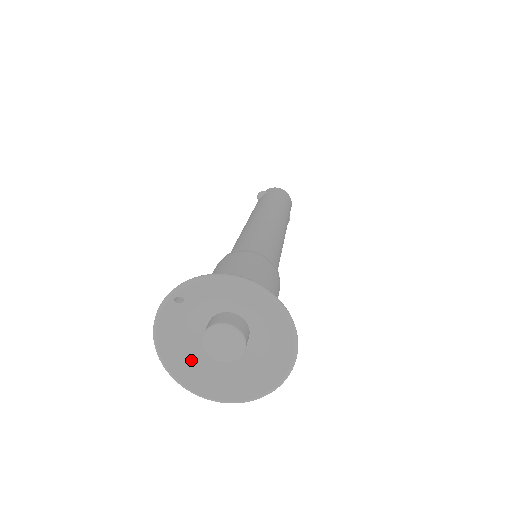
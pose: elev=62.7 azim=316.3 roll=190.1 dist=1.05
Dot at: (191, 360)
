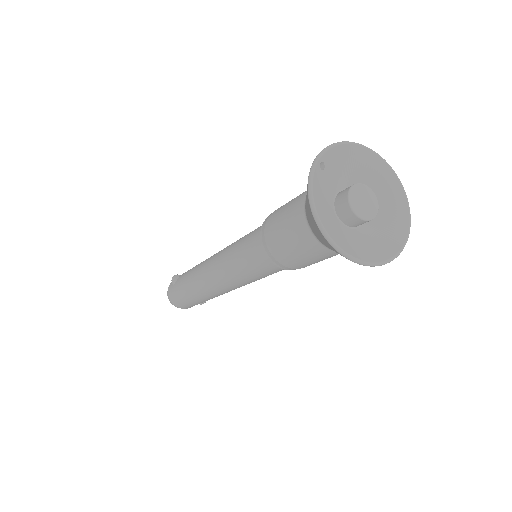
Dot at: (337, 232)
